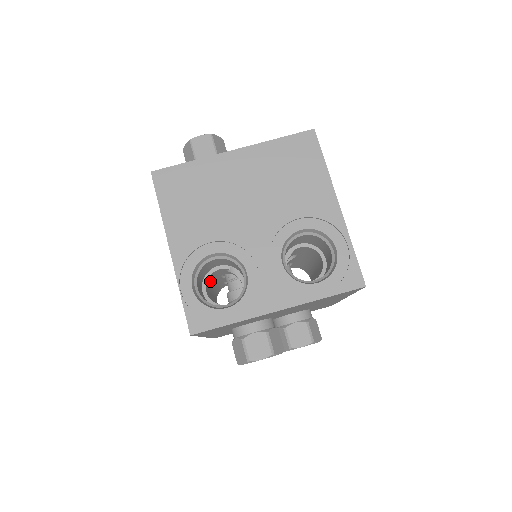
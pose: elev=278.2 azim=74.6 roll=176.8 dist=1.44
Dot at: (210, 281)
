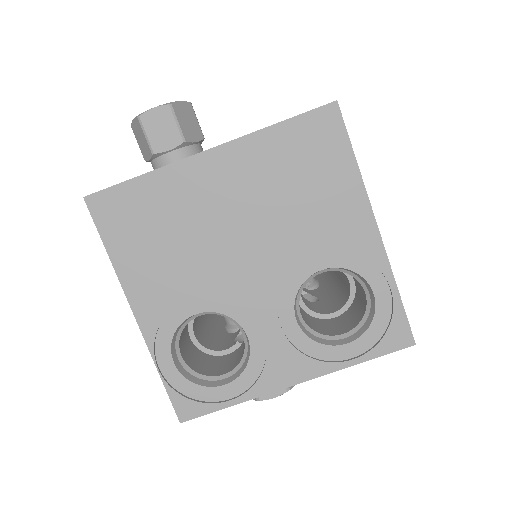
Dot at: occluded
